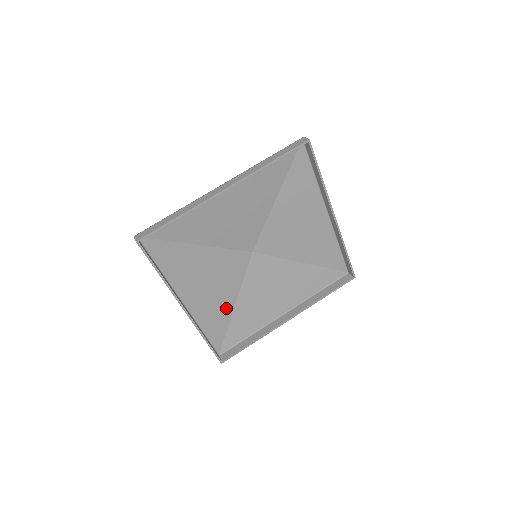
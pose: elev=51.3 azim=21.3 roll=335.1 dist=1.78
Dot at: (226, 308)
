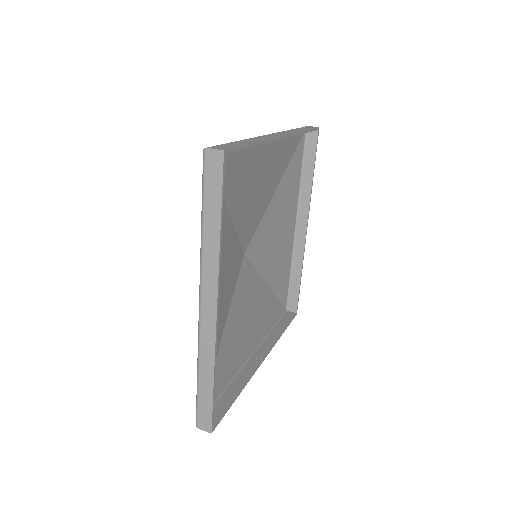
Dot at: (218, 333)
